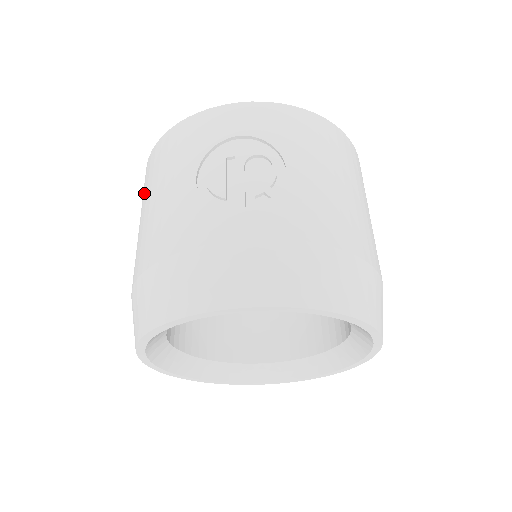
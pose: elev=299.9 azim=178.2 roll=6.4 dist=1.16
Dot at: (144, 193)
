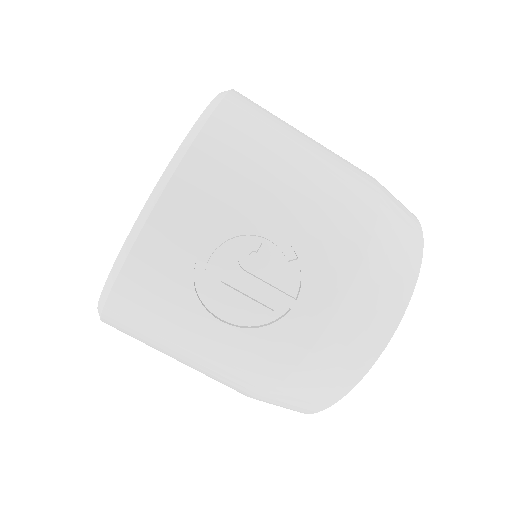
Dot at: occluded
